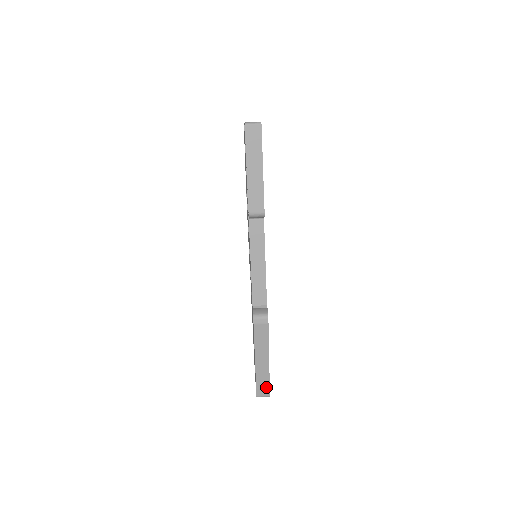
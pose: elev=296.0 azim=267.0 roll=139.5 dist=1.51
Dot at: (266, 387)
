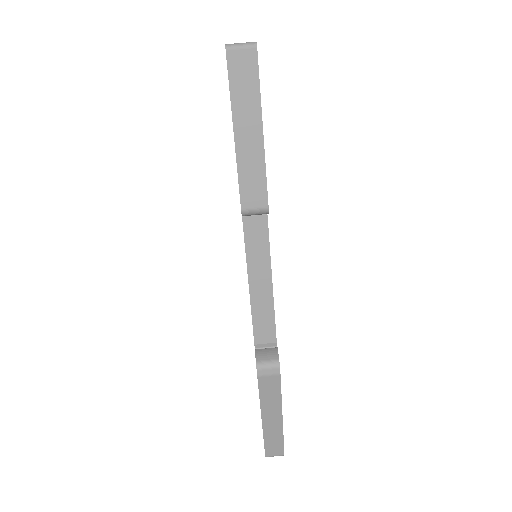
Dot at: (279, 446)
